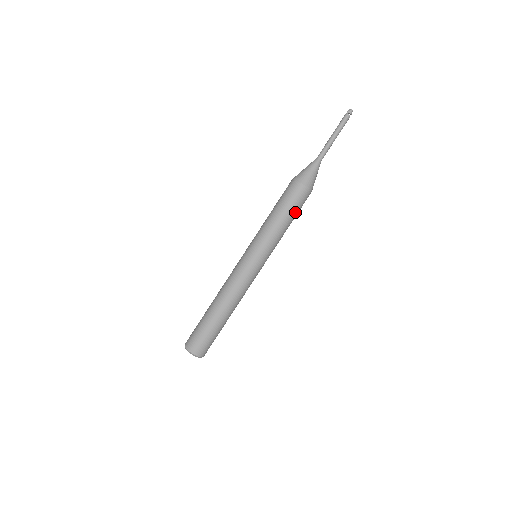
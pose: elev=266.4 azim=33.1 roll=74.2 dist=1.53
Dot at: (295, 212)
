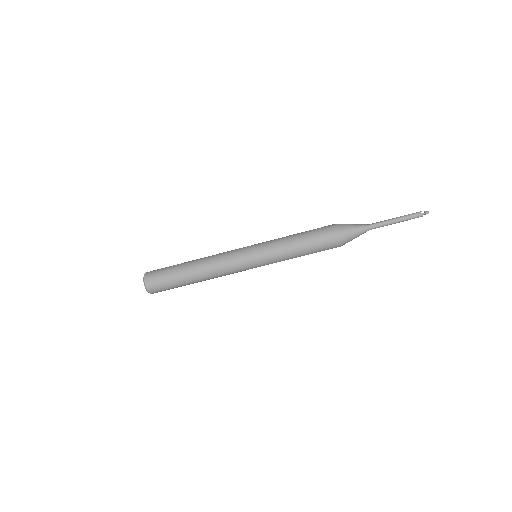
Dot at: occluded
